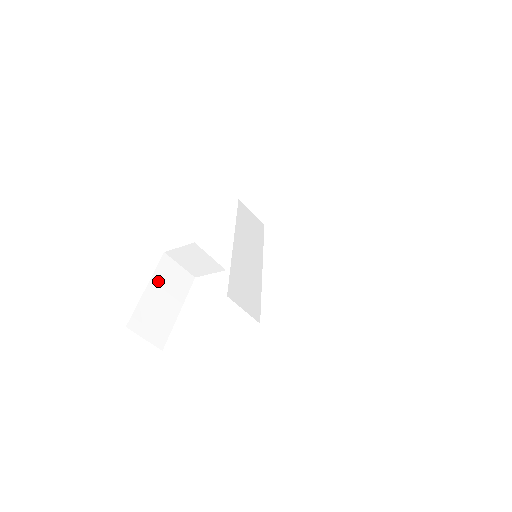
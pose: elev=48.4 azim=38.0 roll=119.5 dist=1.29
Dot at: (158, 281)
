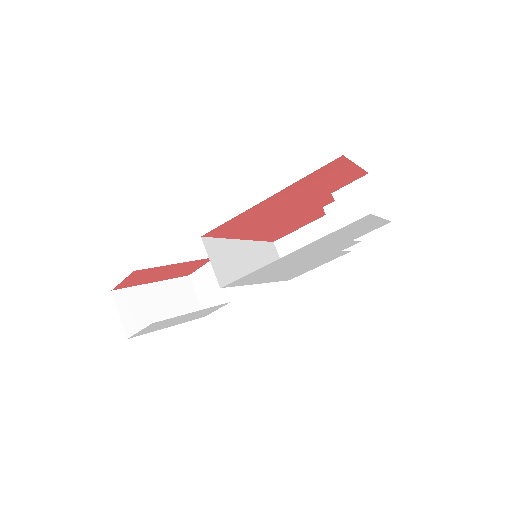
Dot at: (167, 288)
